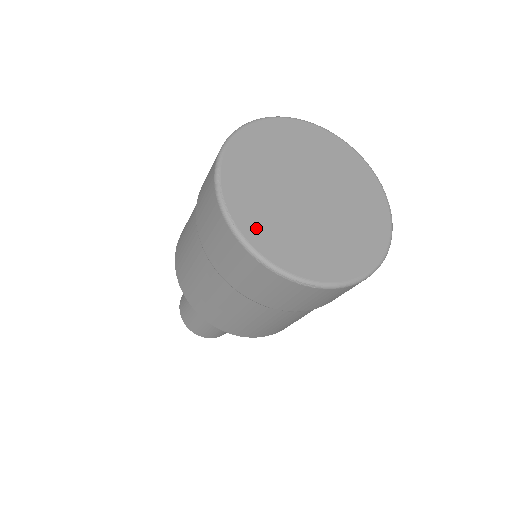
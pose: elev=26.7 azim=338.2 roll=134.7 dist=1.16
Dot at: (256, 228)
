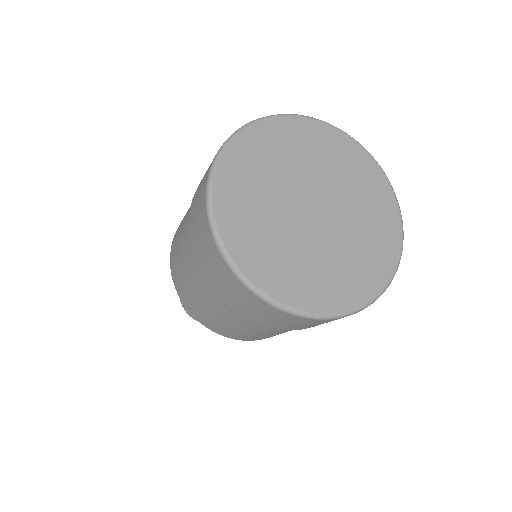
Dot at: (287, 286)
